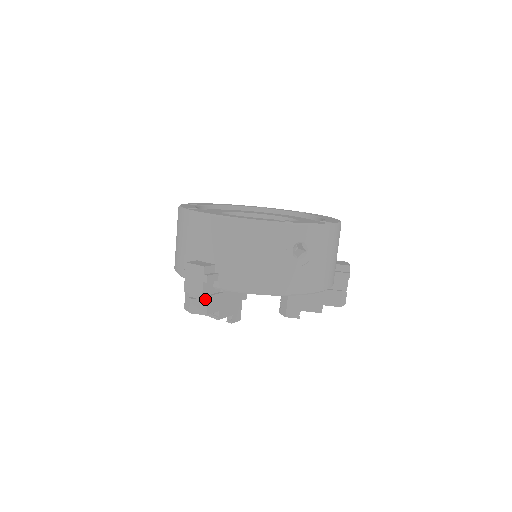
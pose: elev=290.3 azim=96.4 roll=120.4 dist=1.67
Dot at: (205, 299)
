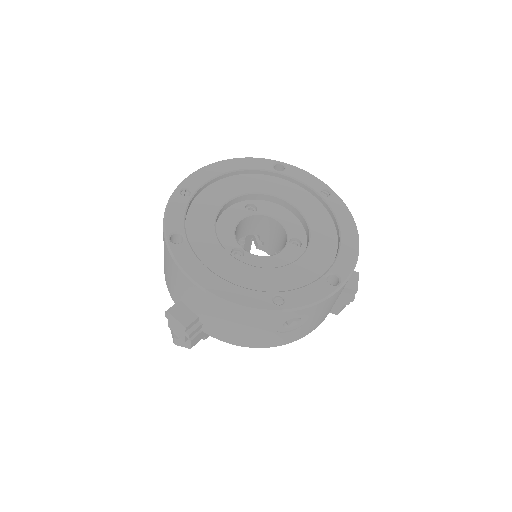
Dot at: (188, 341)
